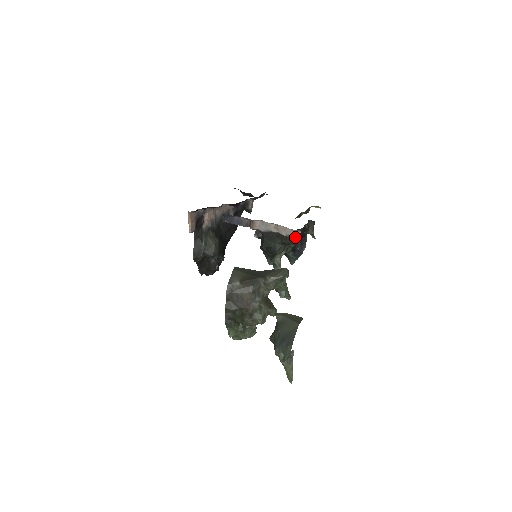
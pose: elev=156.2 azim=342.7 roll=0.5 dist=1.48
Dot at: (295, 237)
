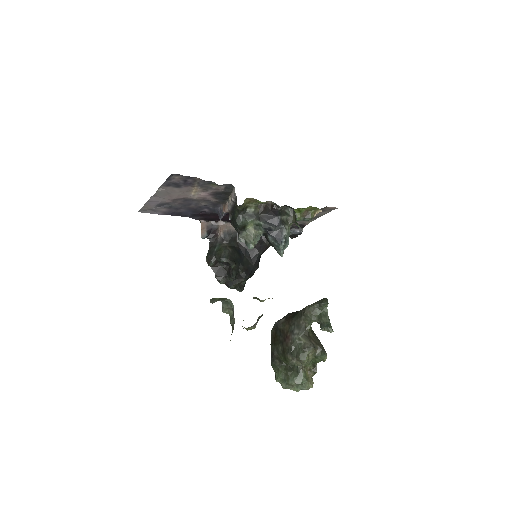
Dot at: (235, 196)
